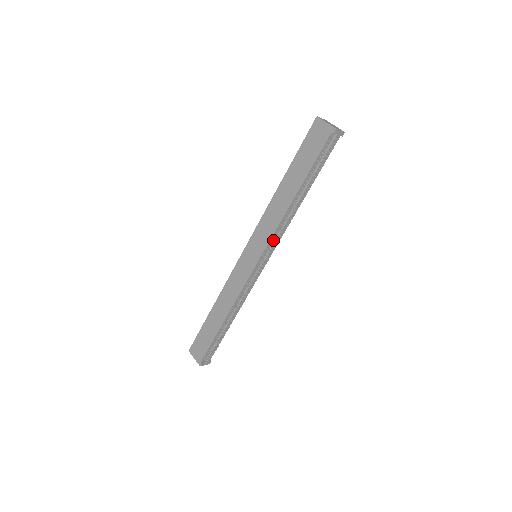
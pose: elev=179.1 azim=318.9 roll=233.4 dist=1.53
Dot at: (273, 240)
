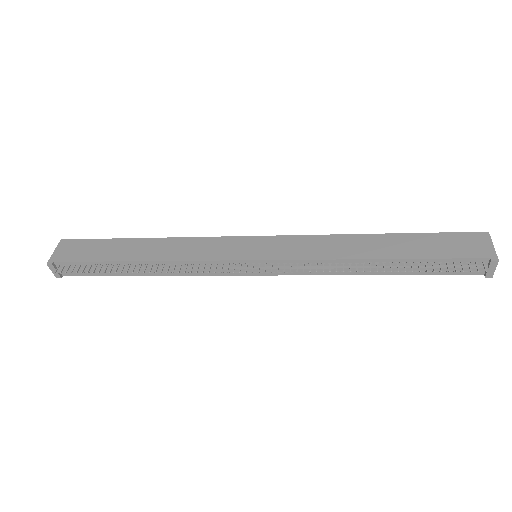
Dot at: (295, 264)
